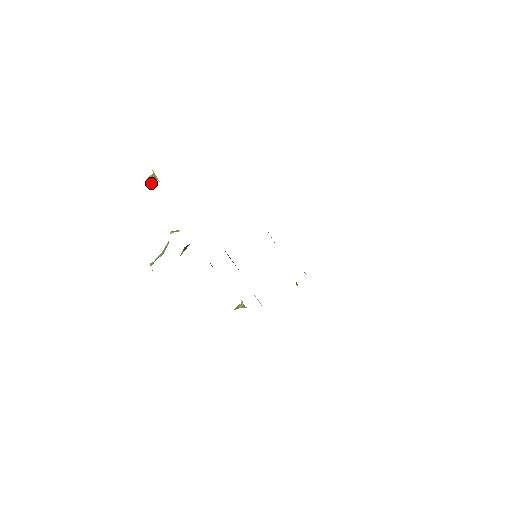
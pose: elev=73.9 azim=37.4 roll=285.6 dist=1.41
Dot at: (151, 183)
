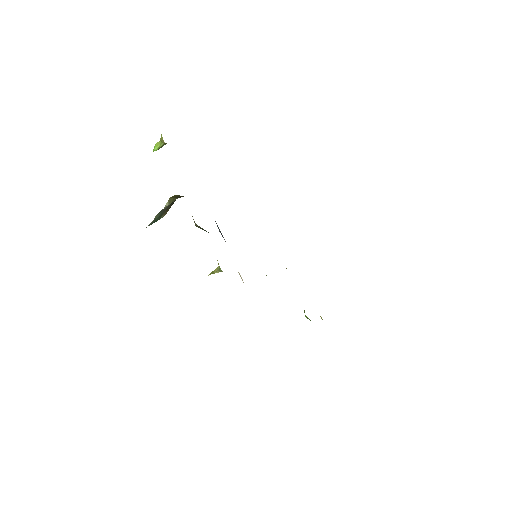
Dot at: (158, 147)
